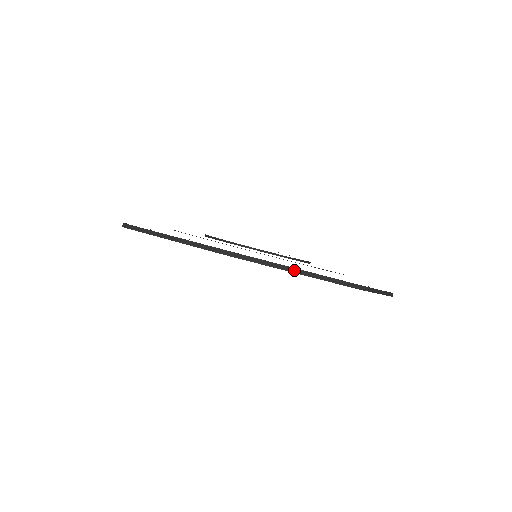
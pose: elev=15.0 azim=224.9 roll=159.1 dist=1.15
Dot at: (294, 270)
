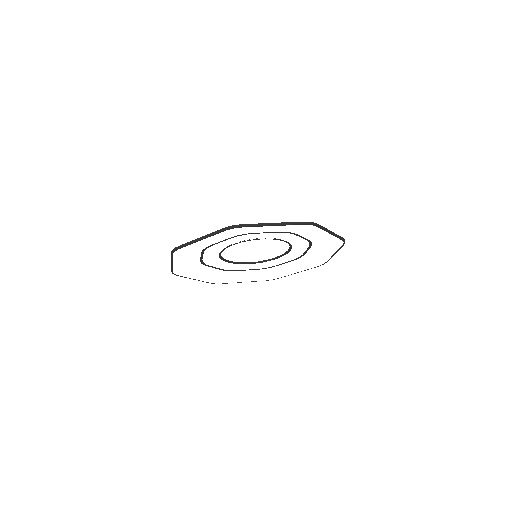
Dot at: (198, 239)
